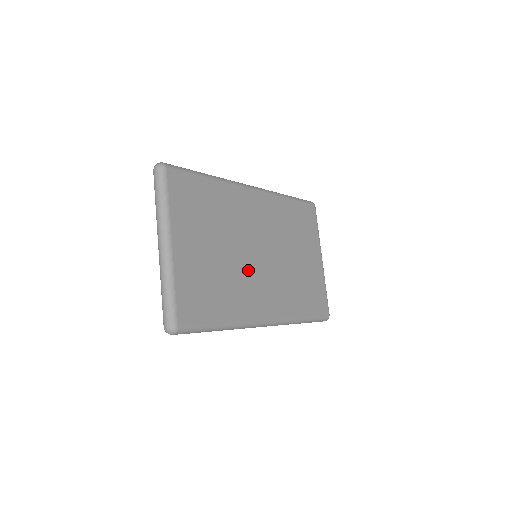
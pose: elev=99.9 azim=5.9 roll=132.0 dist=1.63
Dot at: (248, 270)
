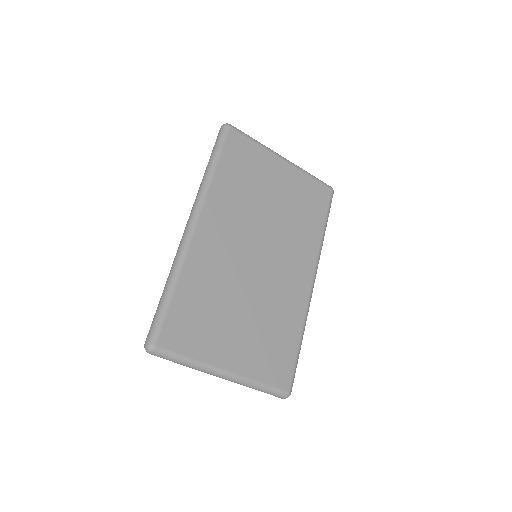
Dot at: (269, 282)
